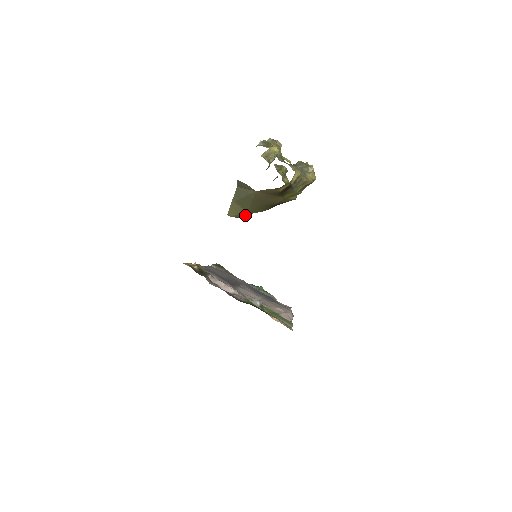
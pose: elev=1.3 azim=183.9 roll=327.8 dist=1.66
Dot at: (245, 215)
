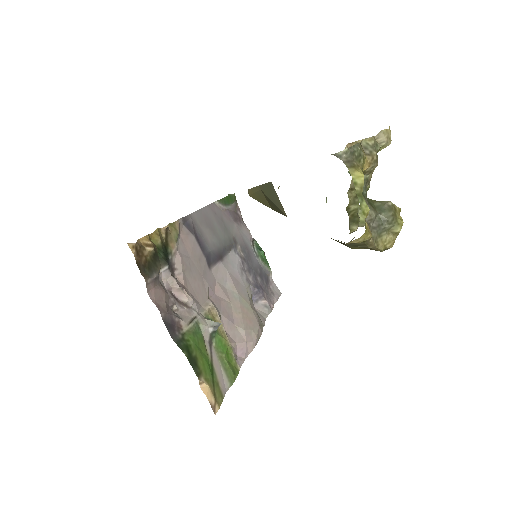
Dot at: occluded
